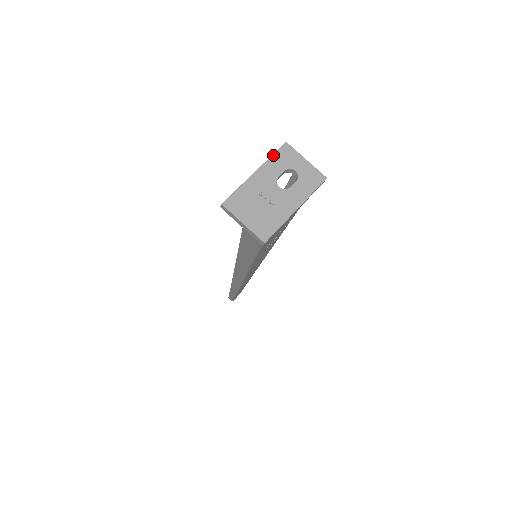
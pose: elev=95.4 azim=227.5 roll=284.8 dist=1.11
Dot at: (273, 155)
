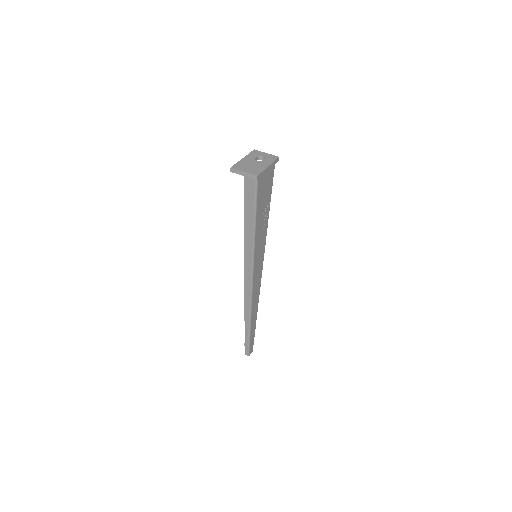
Dot at: (249, 153)
